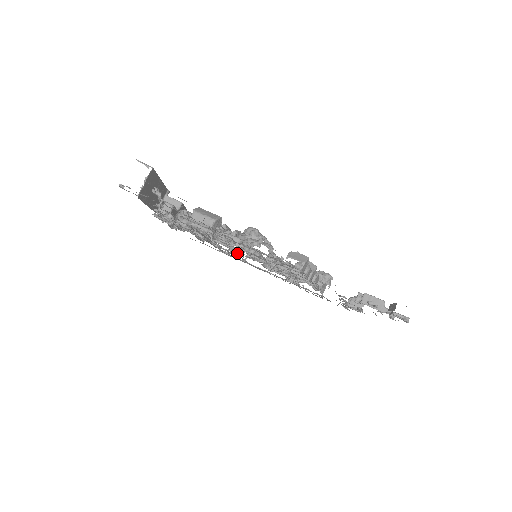
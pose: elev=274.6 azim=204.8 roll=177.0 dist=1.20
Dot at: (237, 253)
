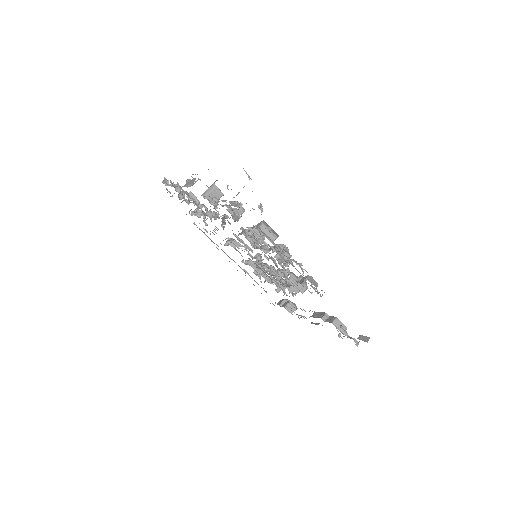
Dot at: (235, 245)
